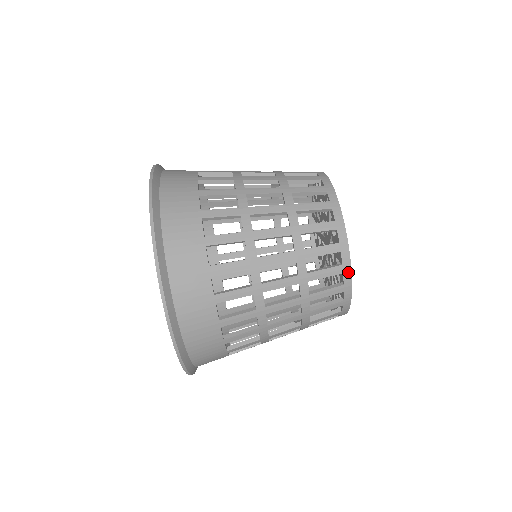
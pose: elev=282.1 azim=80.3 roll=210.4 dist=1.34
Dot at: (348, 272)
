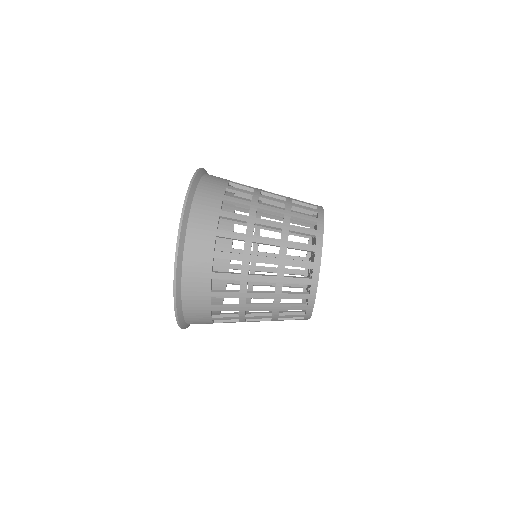
Dot at: (308, 317)
